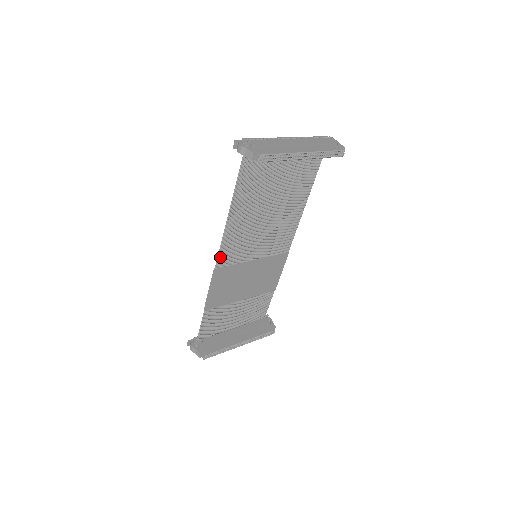
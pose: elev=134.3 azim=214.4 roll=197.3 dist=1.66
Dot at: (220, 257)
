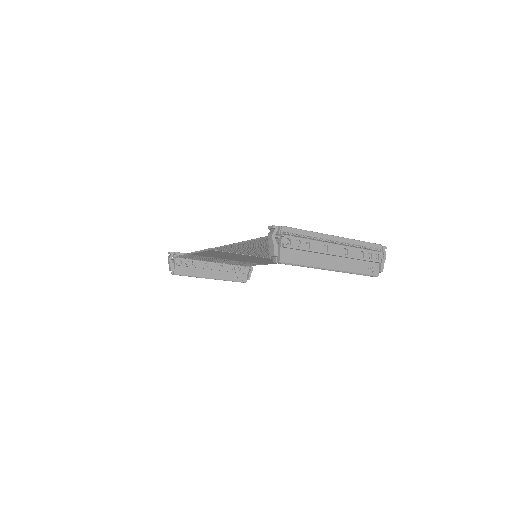
Dot at: (219, 248)
